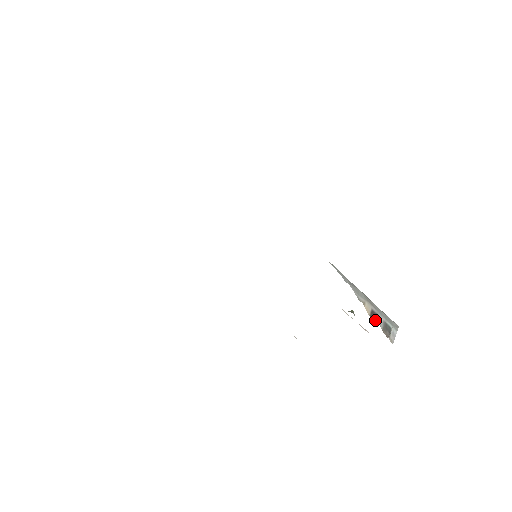
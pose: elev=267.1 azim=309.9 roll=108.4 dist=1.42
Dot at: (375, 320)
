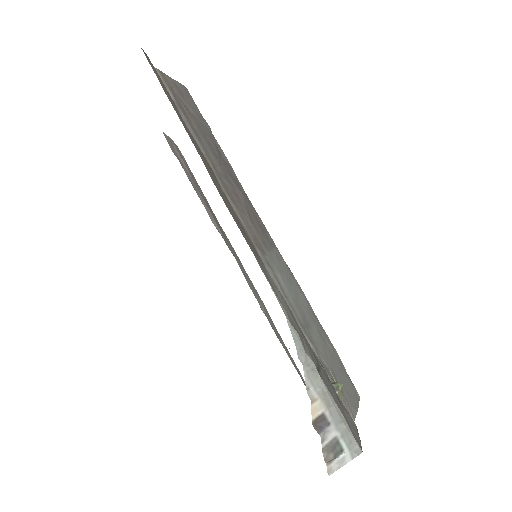
Dot at: (319, 430)
